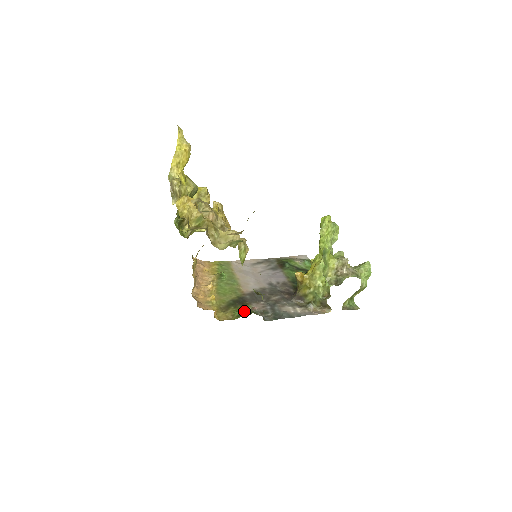
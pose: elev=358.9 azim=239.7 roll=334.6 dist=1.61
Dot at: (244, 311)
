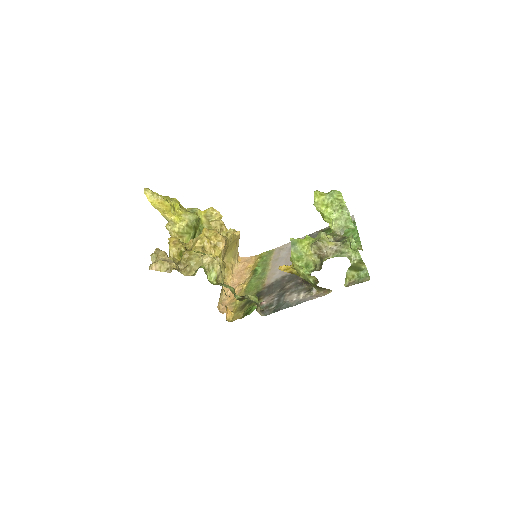
Dot at: (251, 309)
